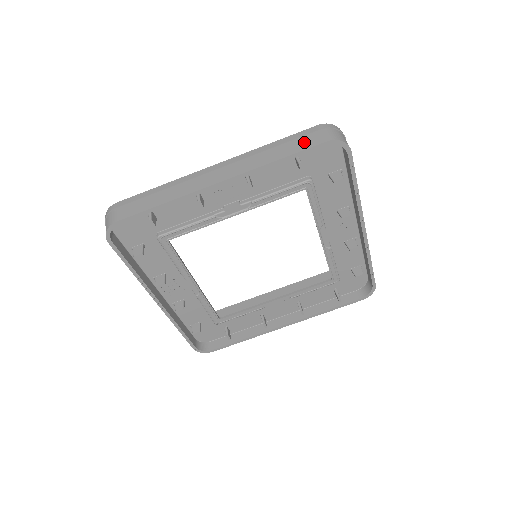
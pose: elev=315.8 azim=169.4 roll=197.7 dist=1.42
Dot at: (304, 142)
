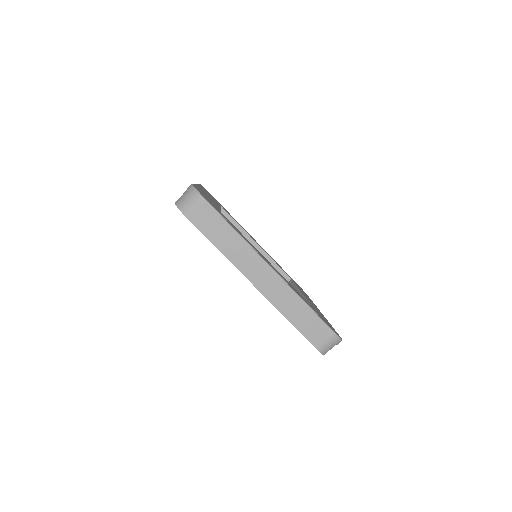
Dot at: (312, 332)
